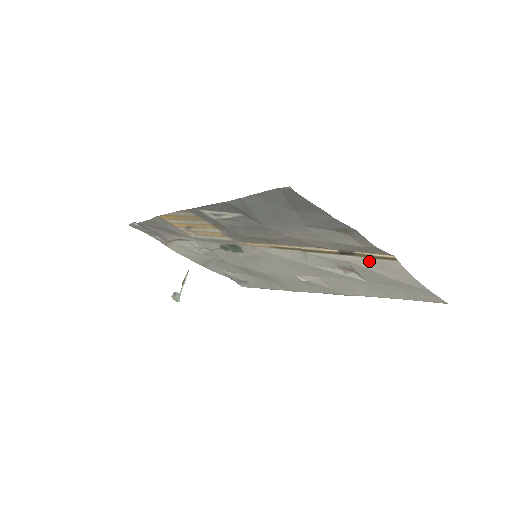
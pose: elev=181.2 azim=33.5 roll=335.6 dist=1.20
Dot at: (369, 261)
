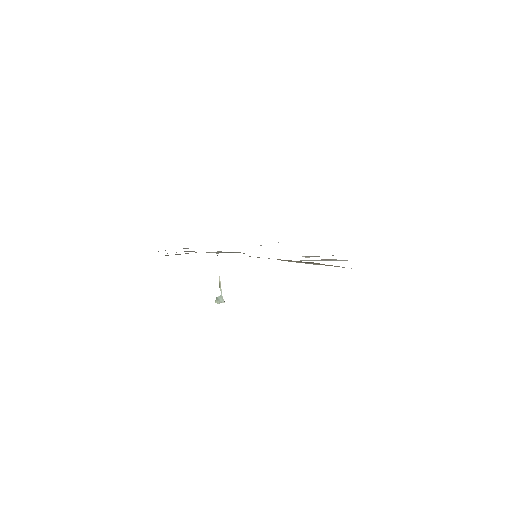
Dot at: occluded
